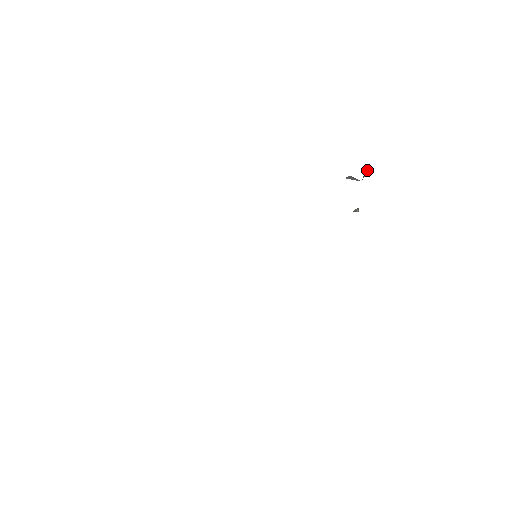
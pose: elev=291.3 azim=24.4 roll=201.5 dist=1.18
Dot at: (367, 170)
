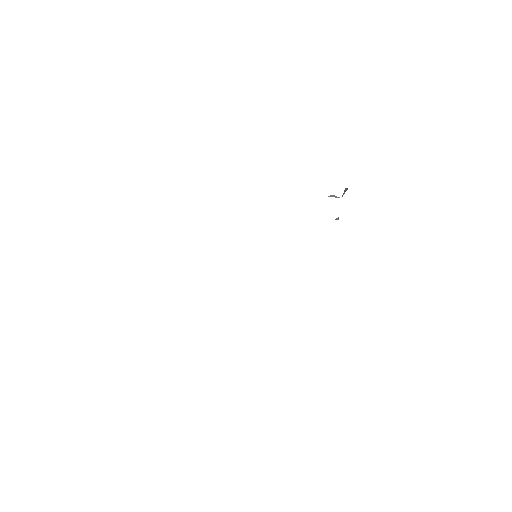
Dot at: (347, 189)
